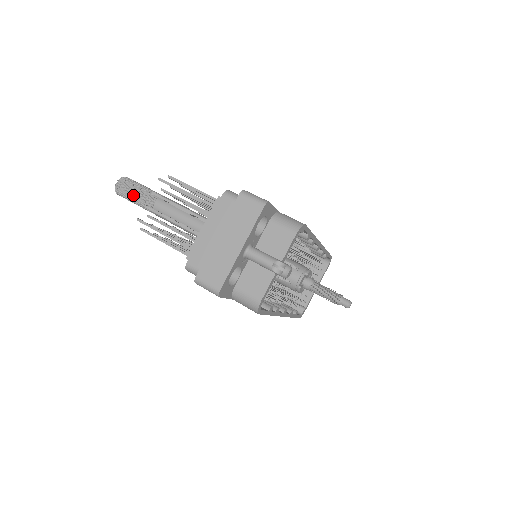
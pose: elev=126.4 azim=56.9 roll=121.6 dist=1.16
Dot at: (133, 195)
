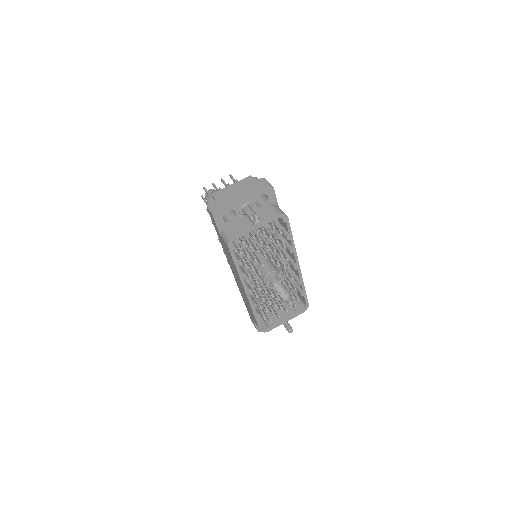
Dot at: occluded
